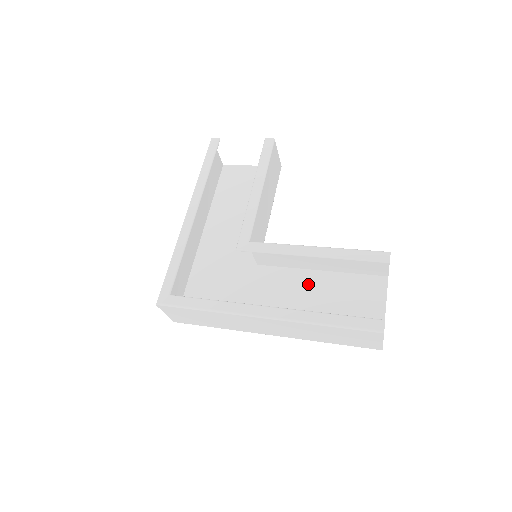
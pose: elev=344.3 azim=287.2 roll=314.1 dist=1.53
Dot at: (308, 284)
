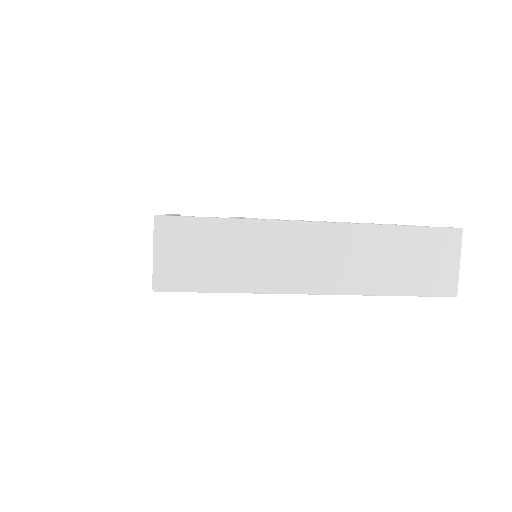
Dot at: occluded
